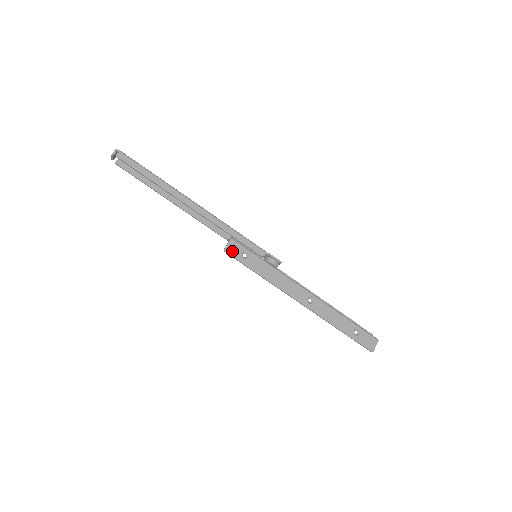
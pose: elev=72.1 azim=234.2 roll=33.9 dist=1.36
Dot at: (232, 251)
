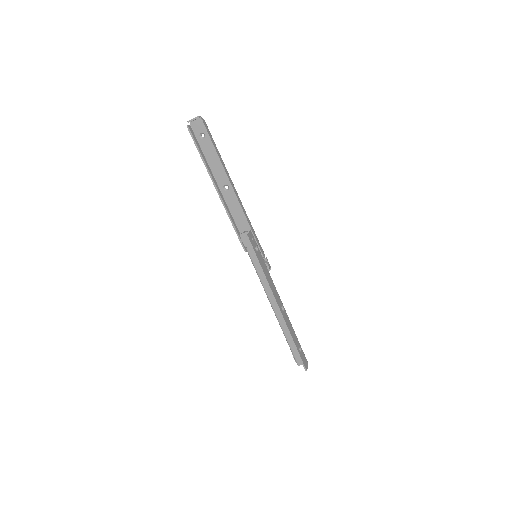
Dot at: (251, 240)
